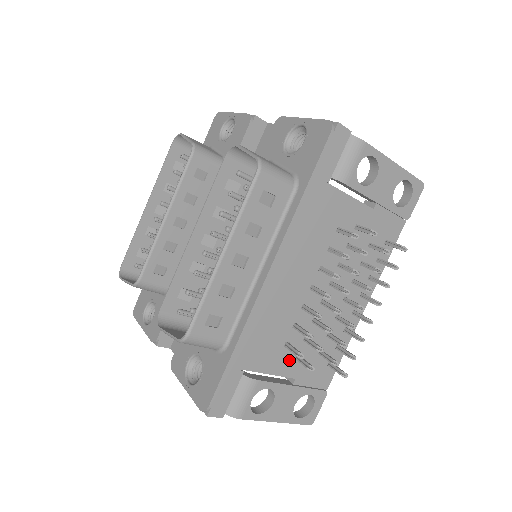
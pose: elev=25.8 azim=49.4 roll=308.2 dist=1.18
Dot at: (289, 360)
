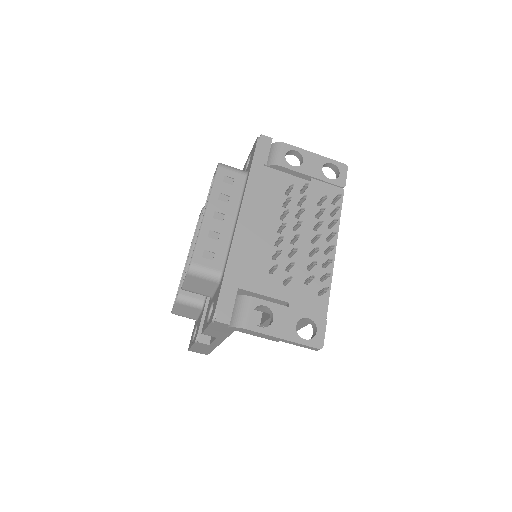
Dot at: (278, 286)
